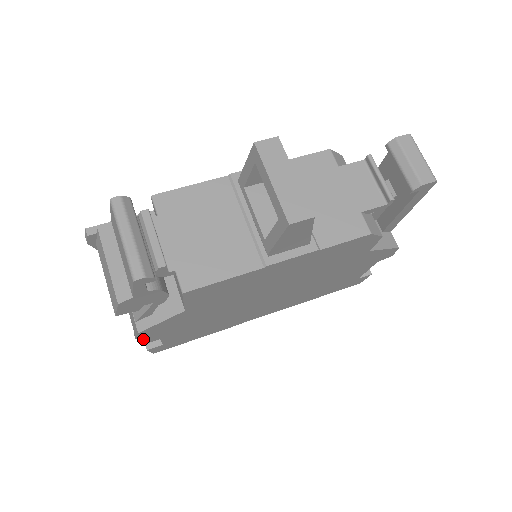
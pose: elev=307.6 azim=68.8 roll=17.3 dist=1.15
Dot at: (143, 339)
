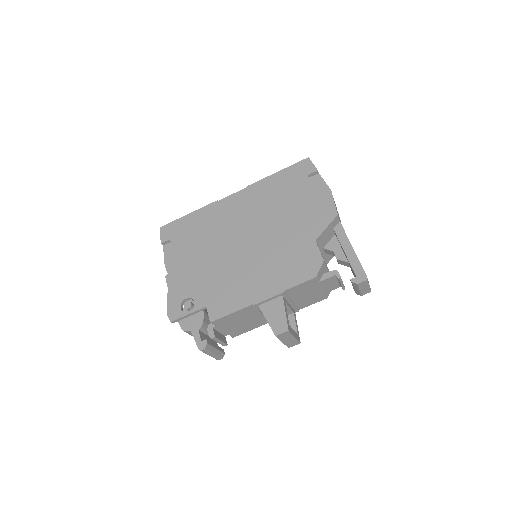
Dot at: occluded
